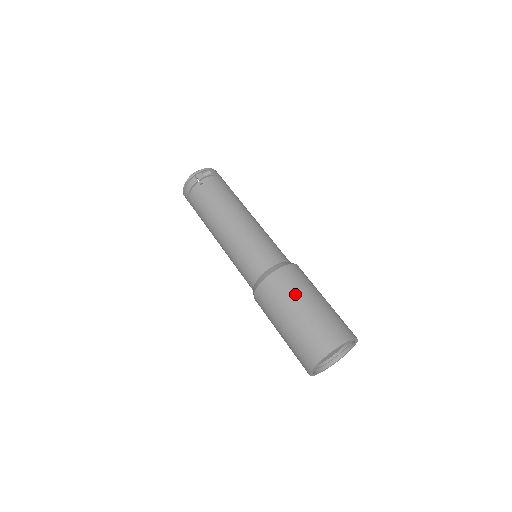
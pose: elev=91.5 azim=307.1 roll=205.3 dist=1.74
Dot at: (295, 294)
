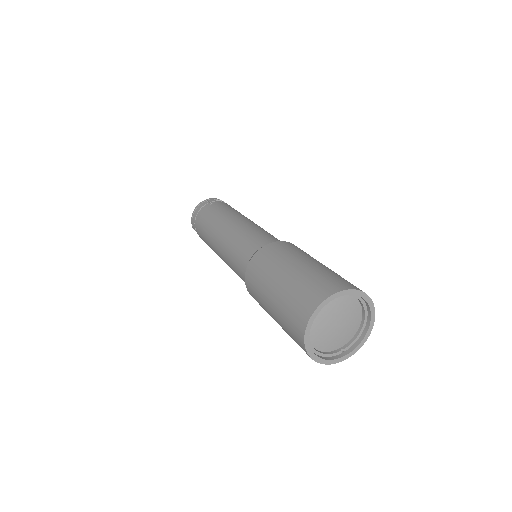
Dot at: (295, 255)
